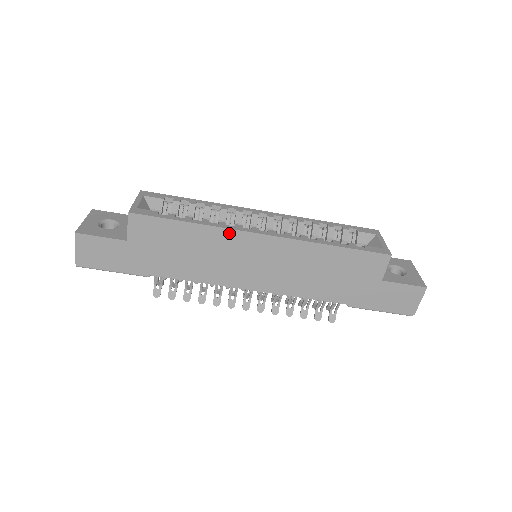
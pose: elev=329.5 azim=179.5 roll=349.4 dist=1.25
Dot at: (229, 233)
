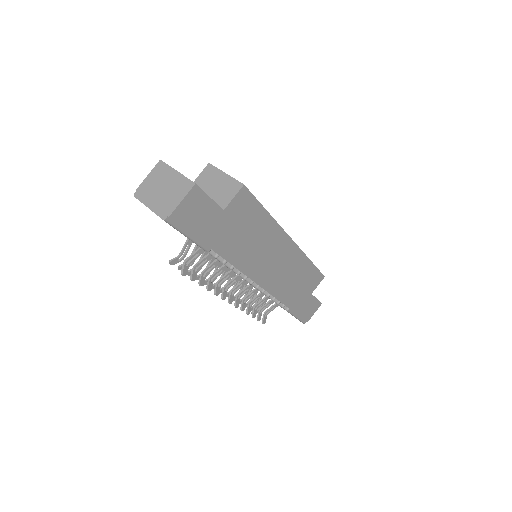
Dot at: (280, 231)
